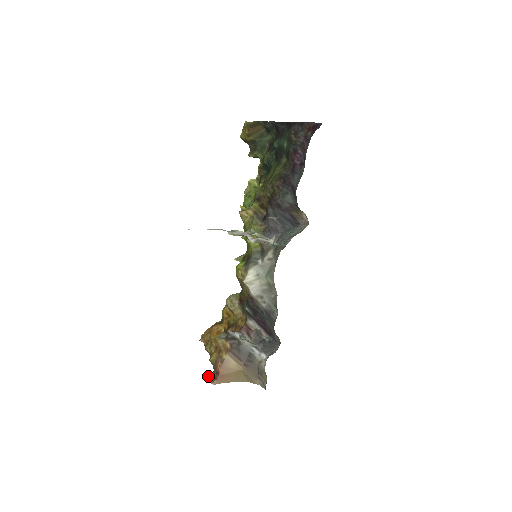
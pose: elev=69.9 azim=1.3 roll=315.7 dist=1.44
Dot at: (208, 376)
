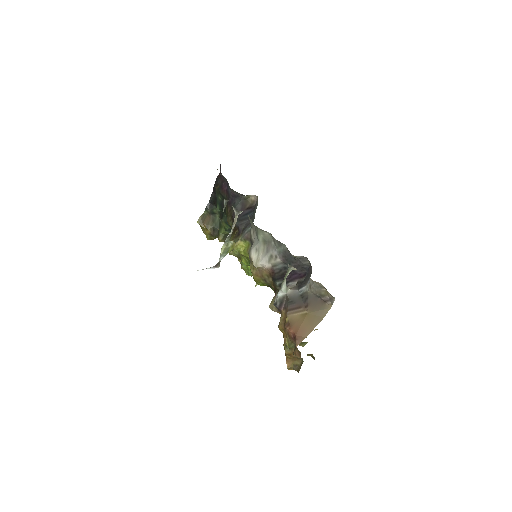
Dot at: (293, 352)
